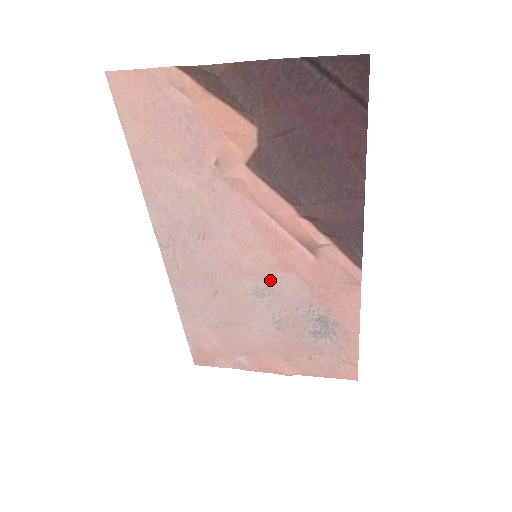
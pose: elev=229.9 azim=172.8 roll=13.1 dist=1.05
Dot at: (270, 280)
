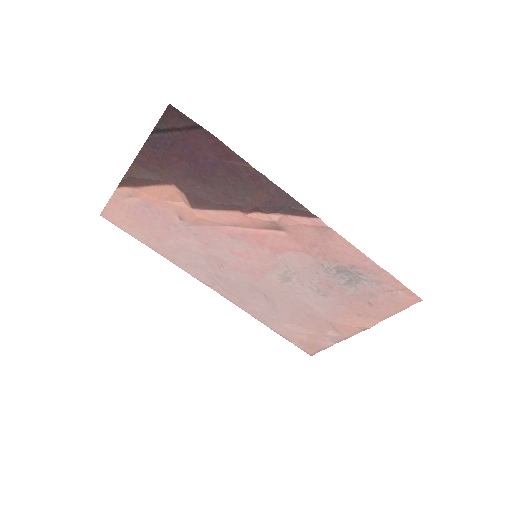
Dot at: (281, 265)
